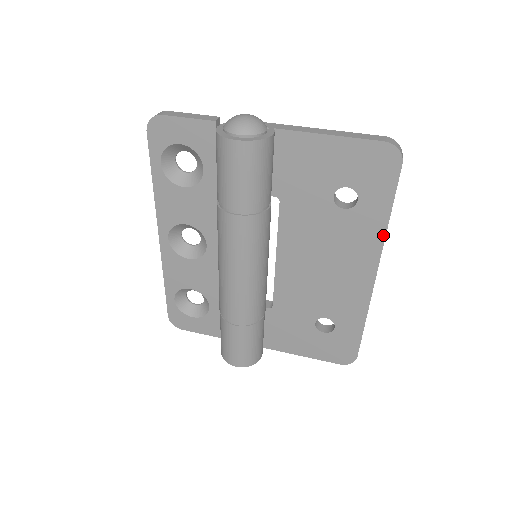
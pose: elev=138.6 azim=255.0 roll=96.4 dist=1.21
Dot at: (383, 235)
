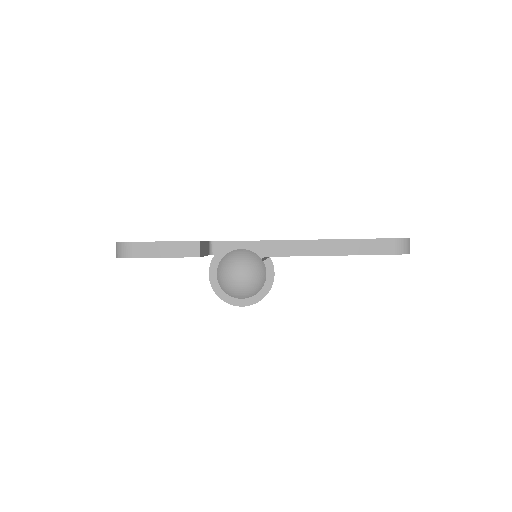
Dot at: occluded
